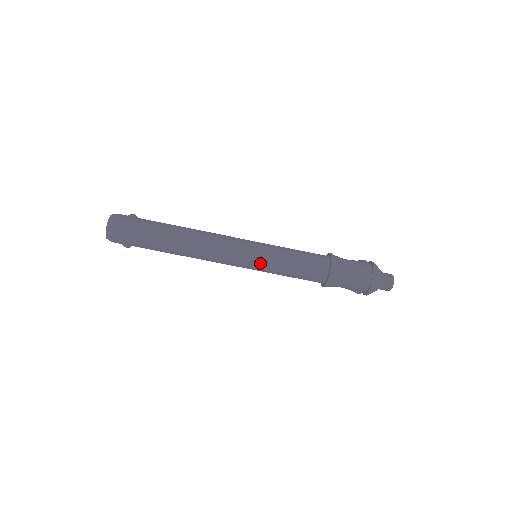
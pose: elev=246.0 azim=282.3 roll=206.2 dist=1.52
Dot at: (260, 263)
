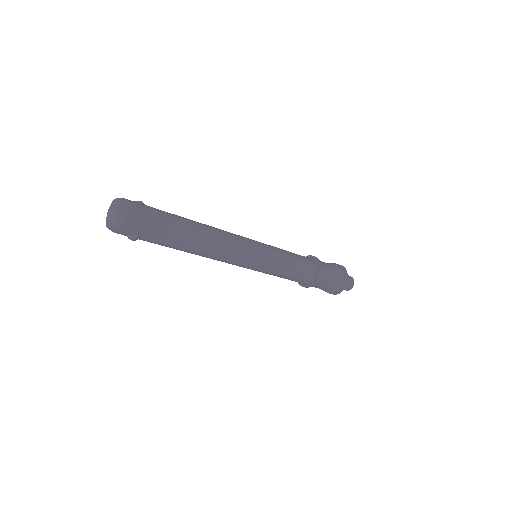
Dot at: (267, 262)
